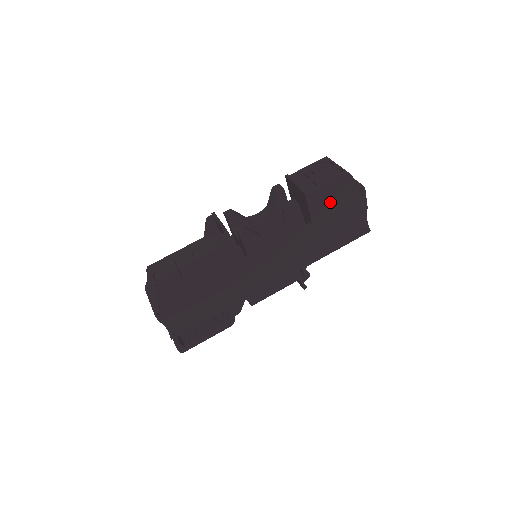
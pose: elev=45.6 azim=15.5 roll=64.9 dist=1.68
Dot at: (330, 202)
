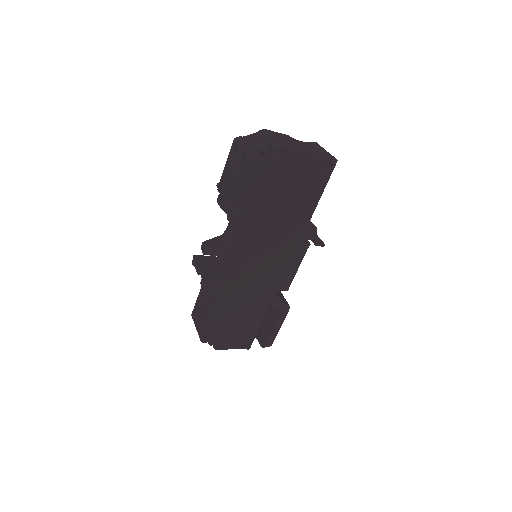
Dot at: (261, 187)
